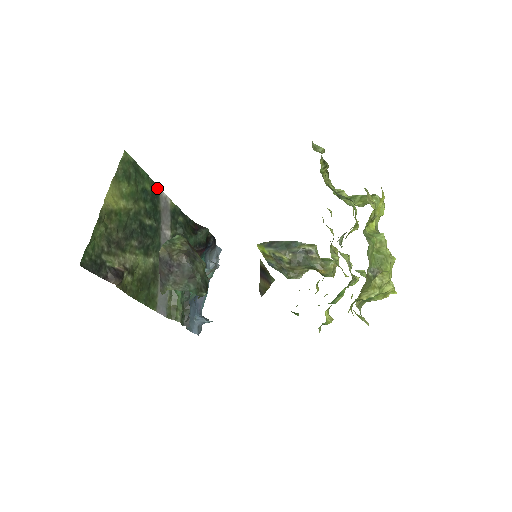
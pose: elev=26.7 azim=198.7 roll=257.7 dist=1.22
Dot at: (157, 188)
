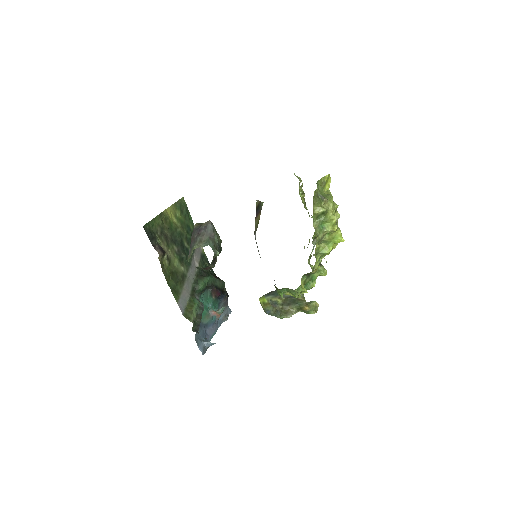
Dot at: occluded
